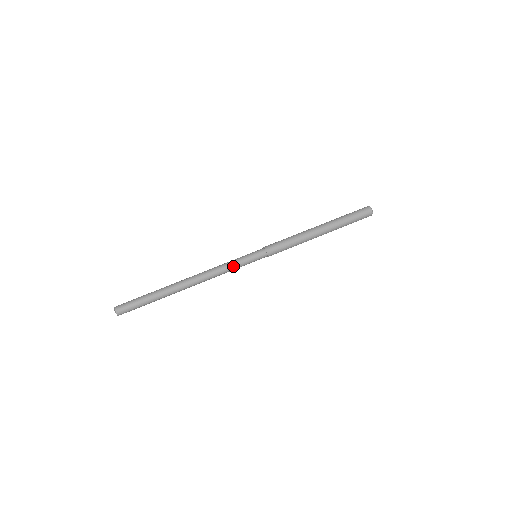
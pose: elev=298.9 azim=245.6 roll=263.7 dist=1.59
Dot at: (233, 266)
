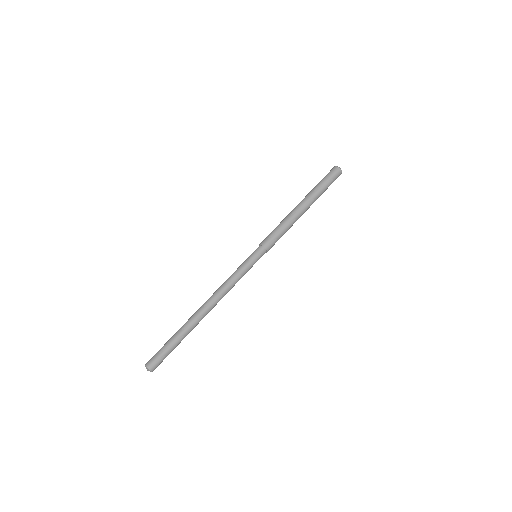
Dot at: (239, 274)
